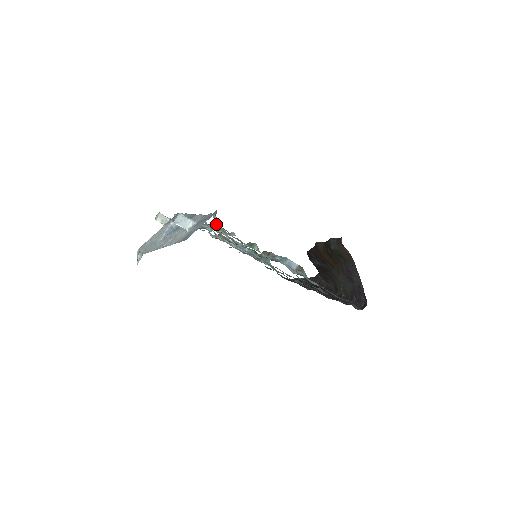
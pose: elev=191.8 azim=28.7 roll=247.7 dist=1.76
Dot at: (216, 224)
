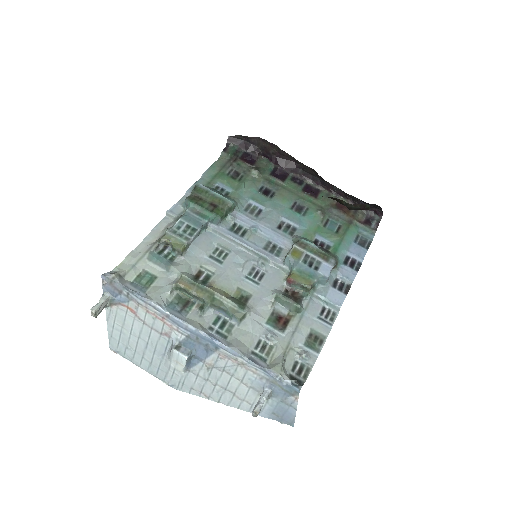
Dot at: (284, 368)
